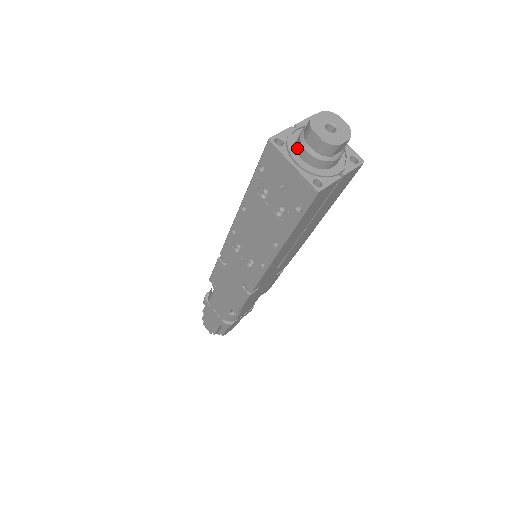
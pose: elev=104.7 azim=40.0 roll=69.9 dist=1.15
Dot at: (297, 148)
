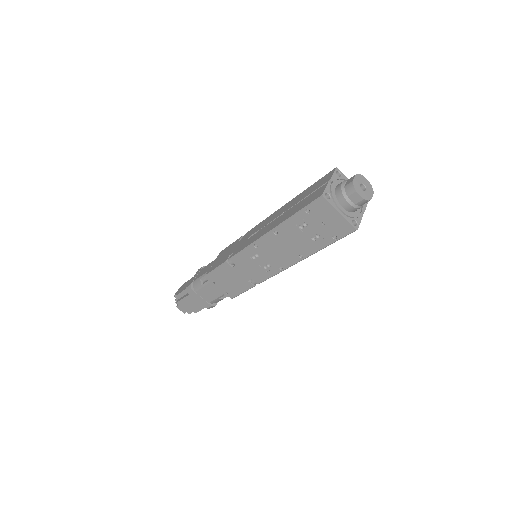
Dot at: (339, 200)
